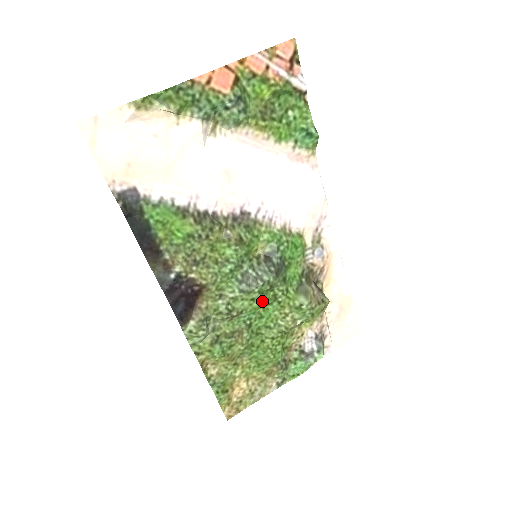
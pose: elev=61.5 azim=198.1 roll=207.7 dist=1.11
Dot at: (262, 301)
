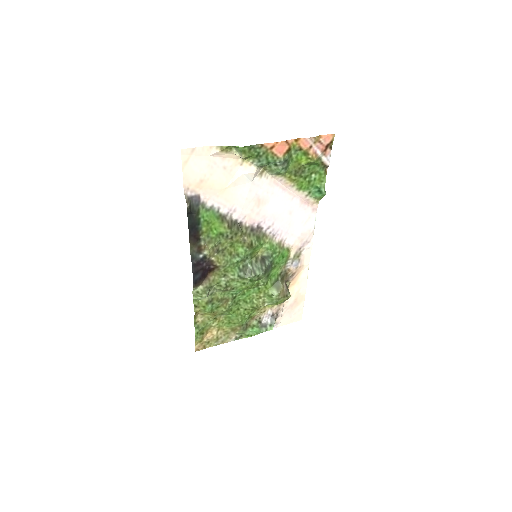
Dot at: (249, 285)
